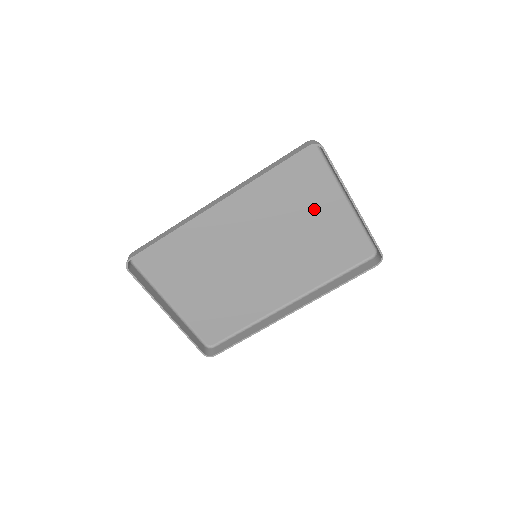
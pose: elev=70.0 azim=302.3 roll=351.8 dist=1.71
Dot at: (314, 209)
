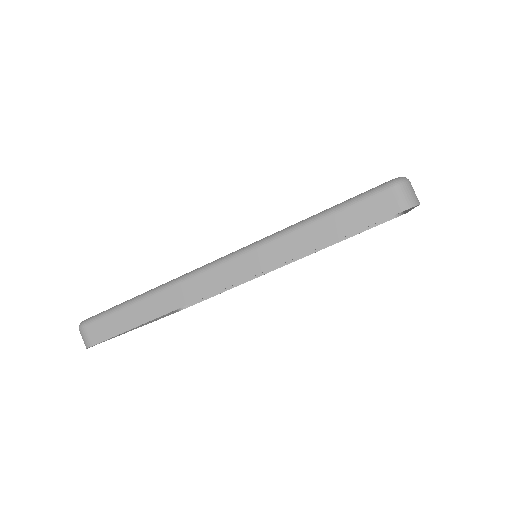
Dot at: occluded
